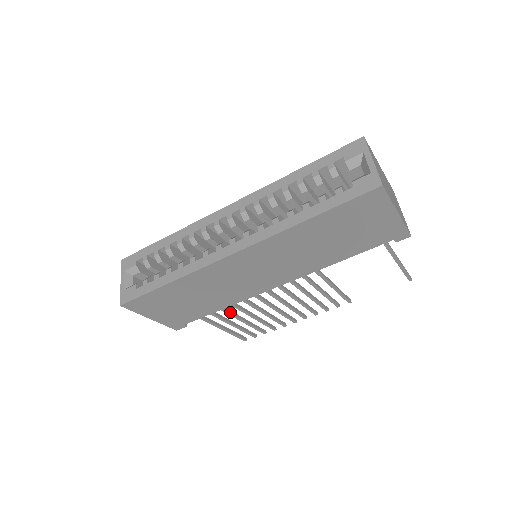
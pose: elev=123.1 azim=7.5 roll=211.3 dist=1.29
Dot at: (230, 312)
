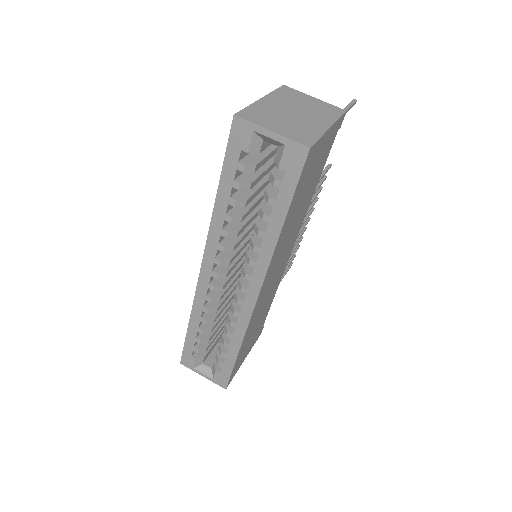
Dot at: occluded
